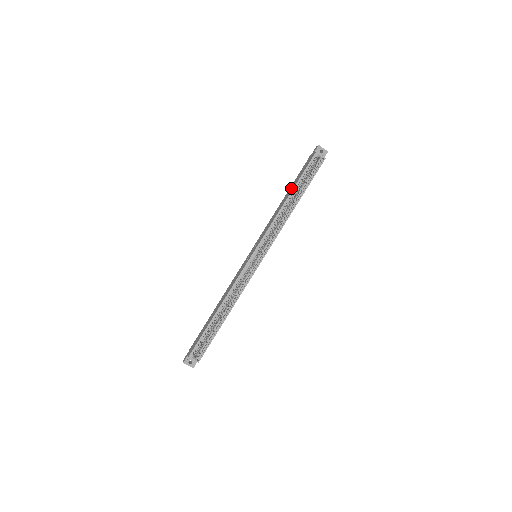
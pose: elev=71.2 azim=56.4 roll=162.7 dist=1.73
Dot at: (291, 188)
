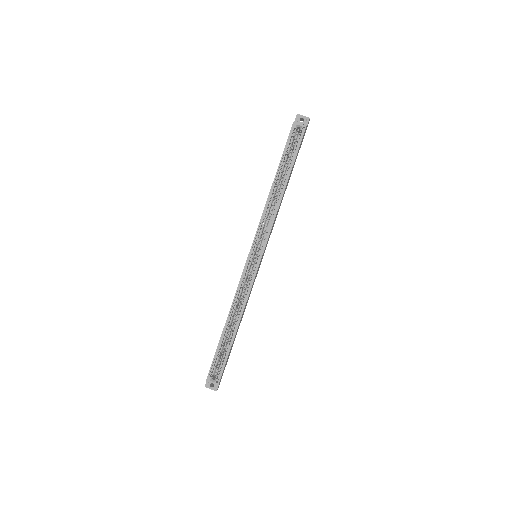
Dot at: occluded
